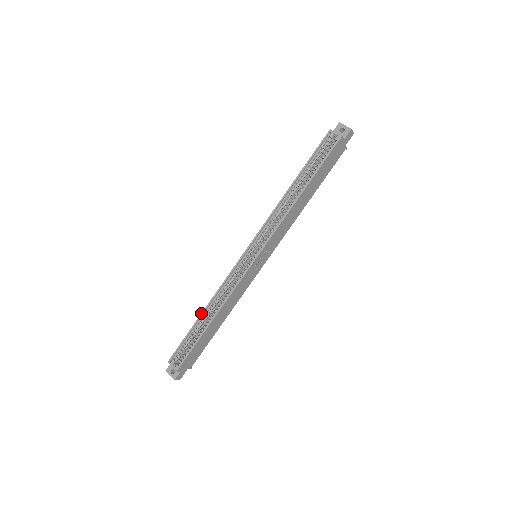
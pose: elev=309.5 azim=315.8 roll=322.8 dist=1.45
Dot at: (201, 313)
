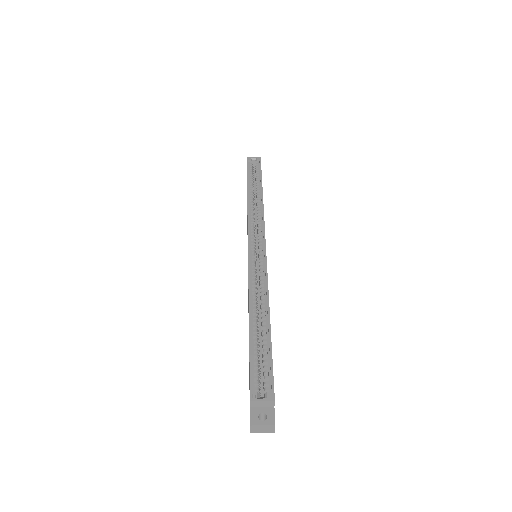
Dot at: occluded
